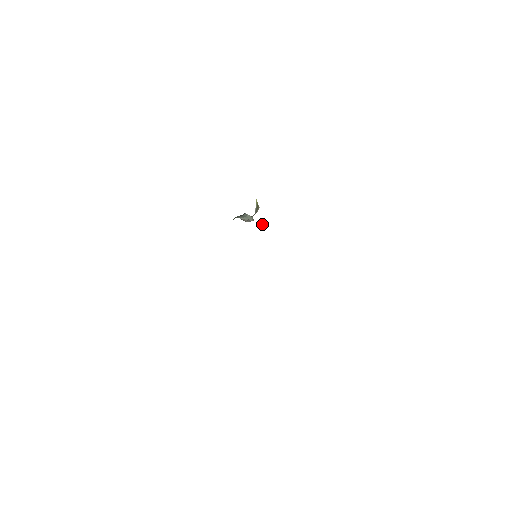
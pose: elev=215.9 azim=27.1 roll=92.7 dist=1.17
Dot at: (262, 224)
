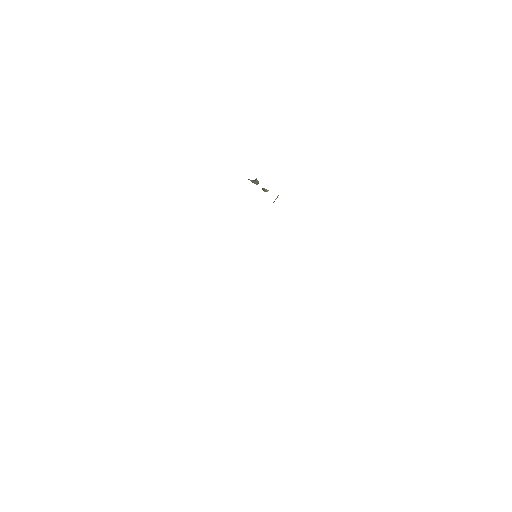
Dot at: (263, 188)
